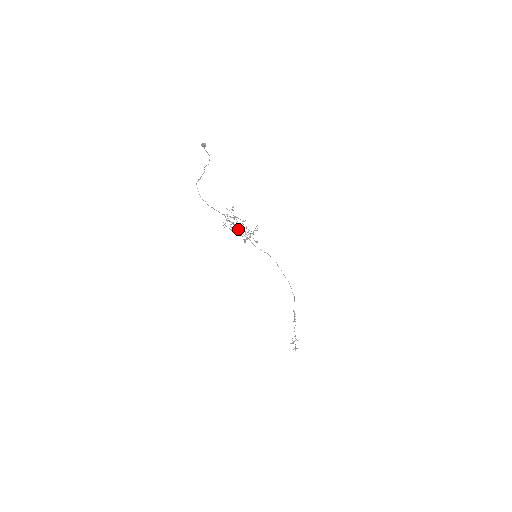
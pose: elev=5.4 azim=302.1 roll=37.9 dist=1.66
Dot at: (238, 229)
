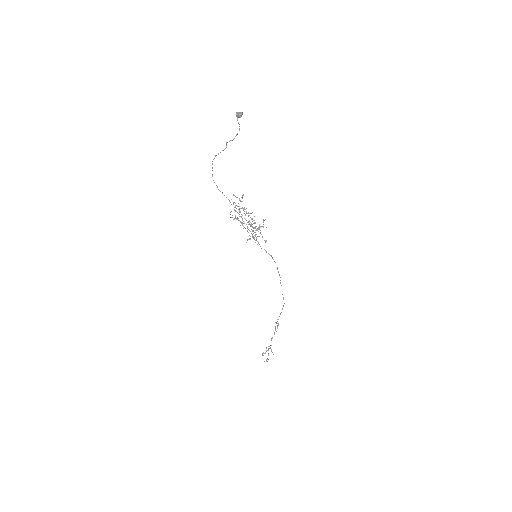
Dot at: occluded
